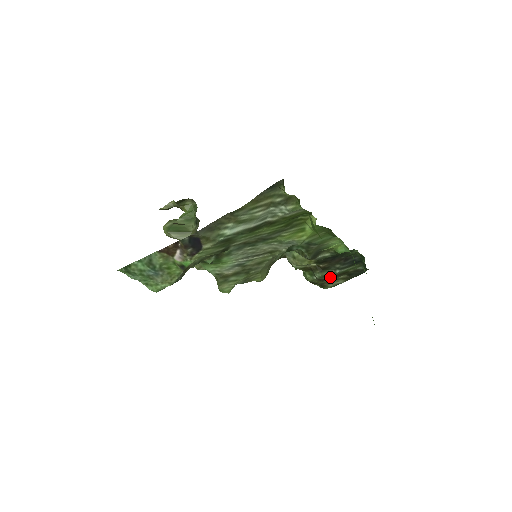
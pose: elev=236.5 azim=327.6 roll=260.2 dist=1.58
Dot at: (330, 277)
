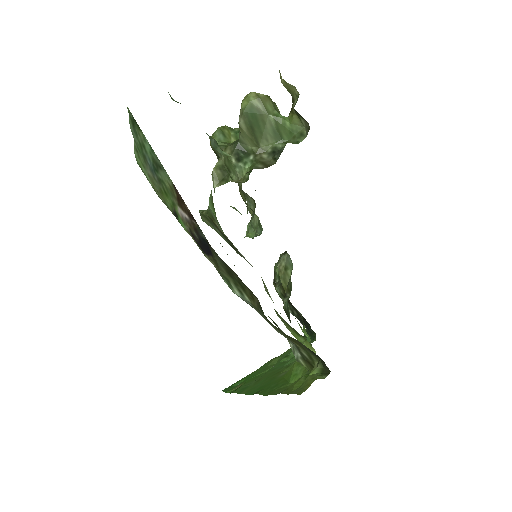
Dot at: occluded
